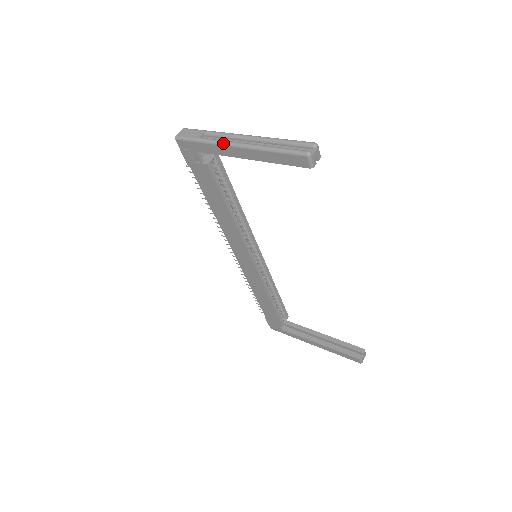
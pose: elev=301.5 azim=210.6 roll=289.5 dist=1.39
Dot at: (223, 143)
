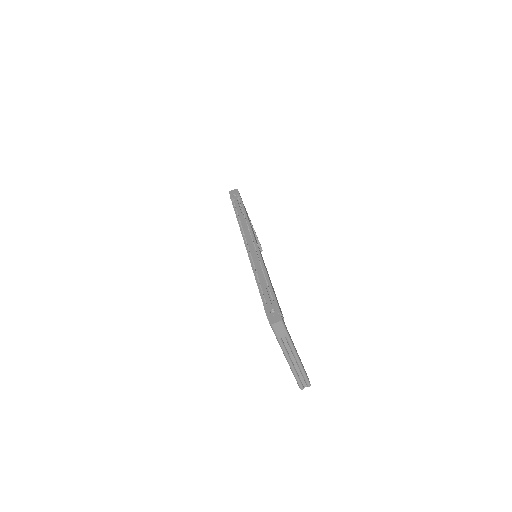
Dot at: (284, 354)
